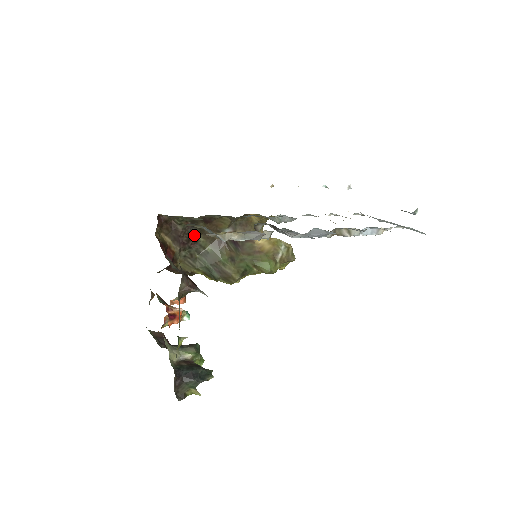
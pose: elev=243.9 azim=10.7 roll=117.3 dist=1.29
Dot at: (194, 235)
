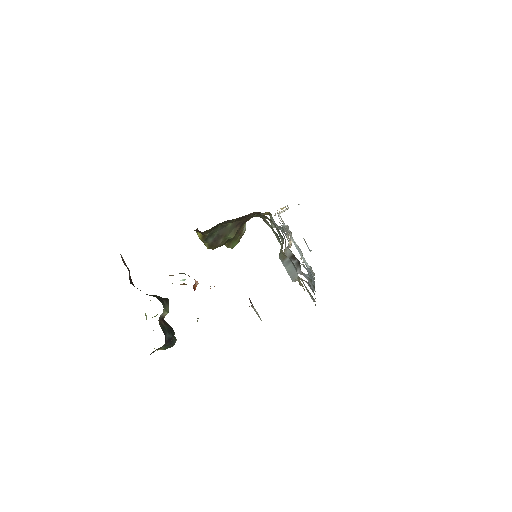
Dot at: occluded
